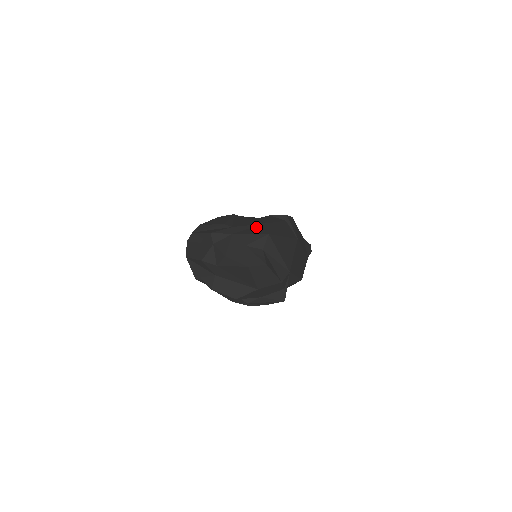
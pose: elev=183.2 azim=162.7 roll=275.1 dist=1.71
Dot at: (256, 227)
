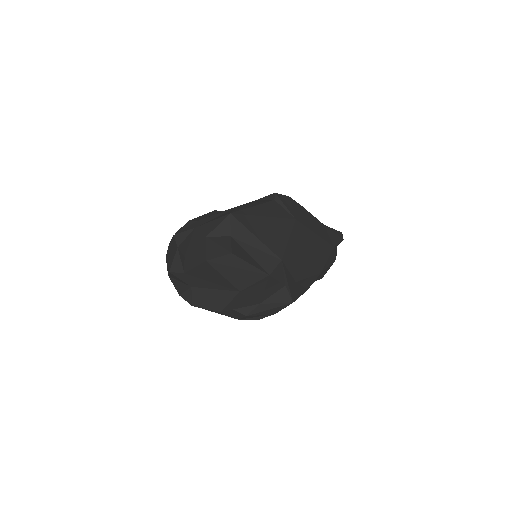
Dot at: (225, 212)
